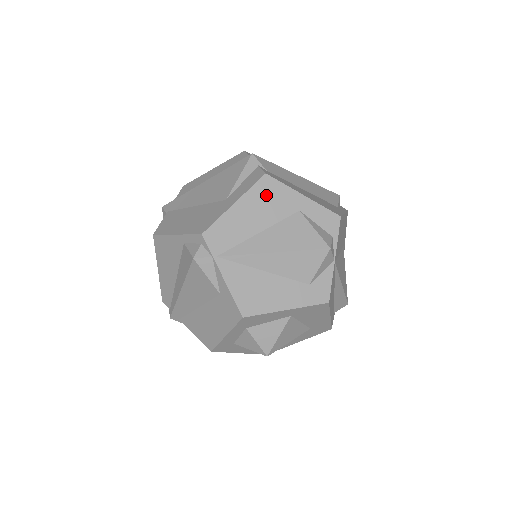
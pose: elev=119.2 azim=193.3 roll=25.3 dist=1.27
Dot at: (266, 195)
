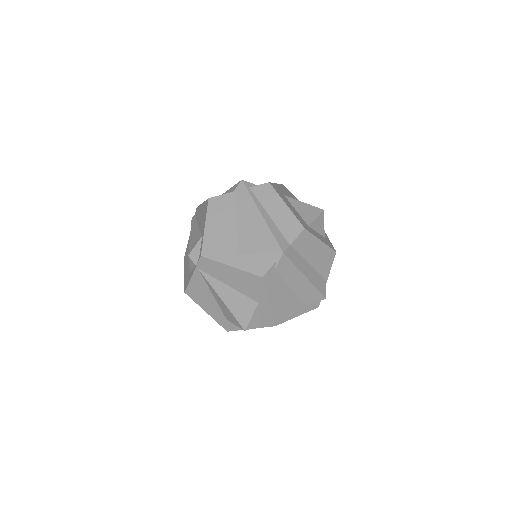
Dot at: (251, 282)
